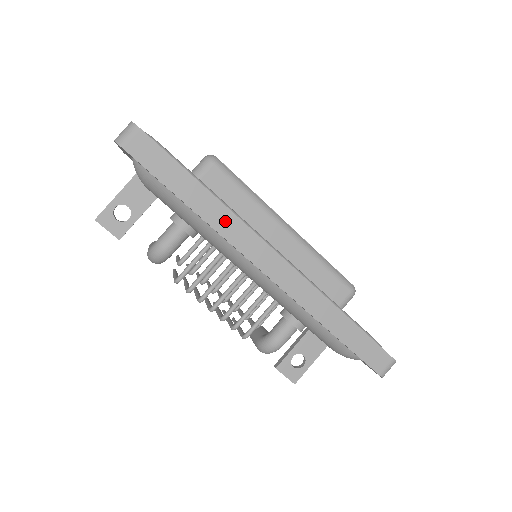
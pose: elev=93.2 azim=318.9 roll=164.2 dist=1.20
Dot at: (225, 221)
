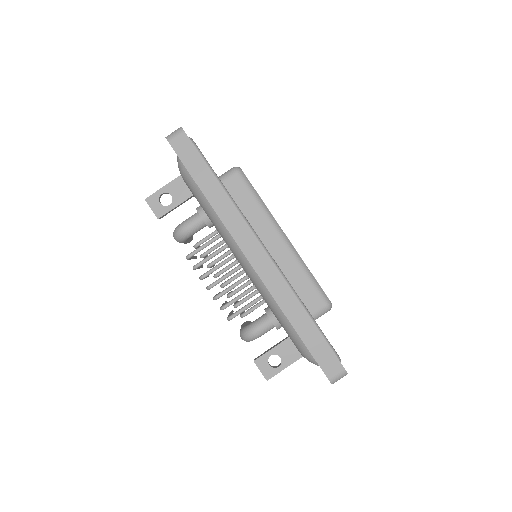
Dot at: (229, 213)
